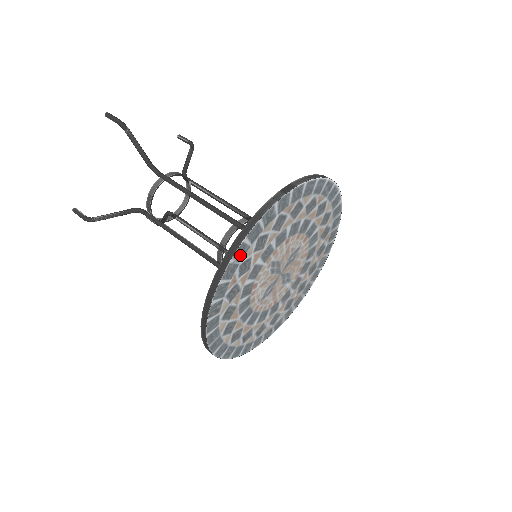
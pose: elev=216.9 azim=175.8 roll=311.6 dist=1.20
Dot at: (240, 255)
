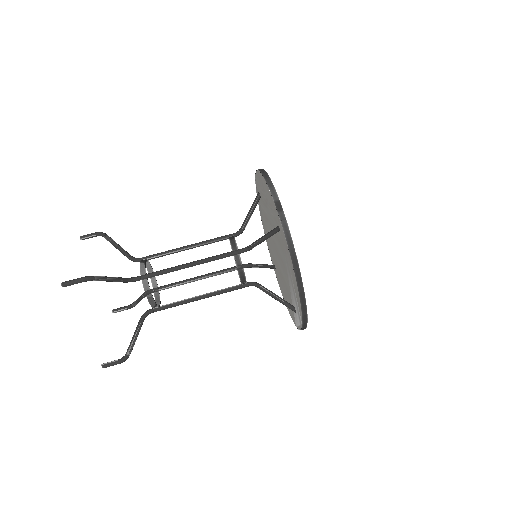
Dot at: occluded
